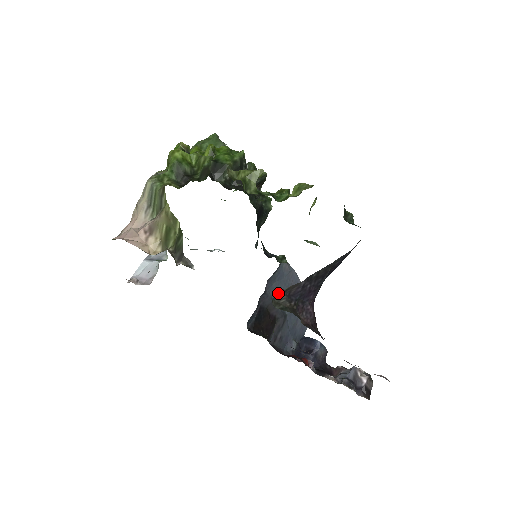
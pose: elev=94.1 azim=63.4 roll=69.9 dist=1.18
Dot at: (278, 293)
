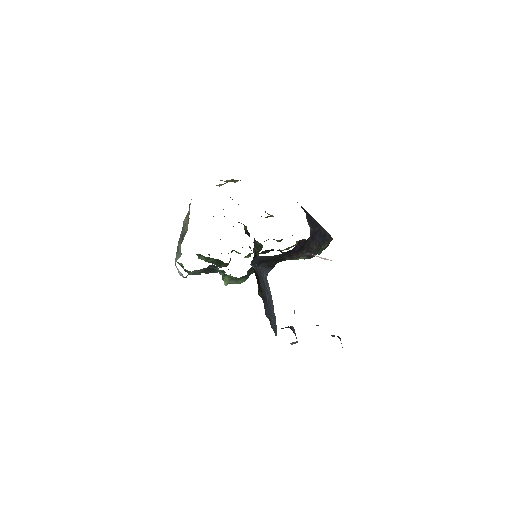
Dot at: (297, 202)
